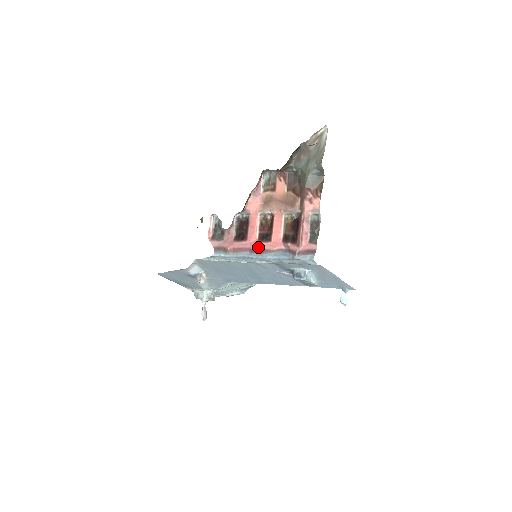
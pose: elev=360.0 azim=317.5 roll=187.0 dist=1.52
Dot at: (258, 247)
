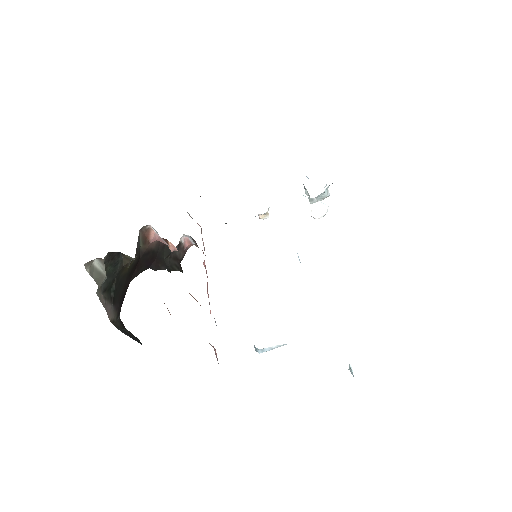
Dot at: (208, 294)
